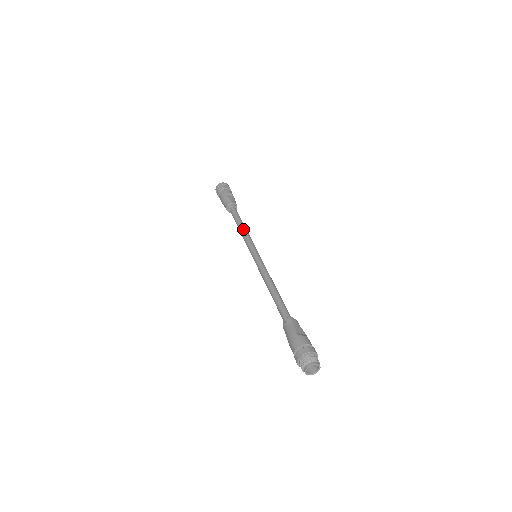
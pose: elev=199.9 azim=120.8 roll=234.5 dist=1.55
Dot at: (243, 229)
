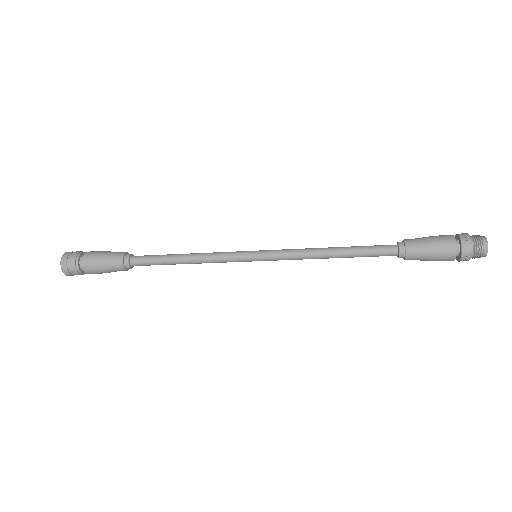
Dot at: (194, 253)
